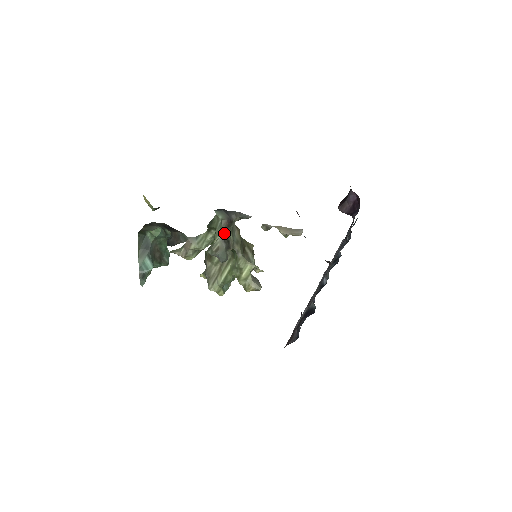
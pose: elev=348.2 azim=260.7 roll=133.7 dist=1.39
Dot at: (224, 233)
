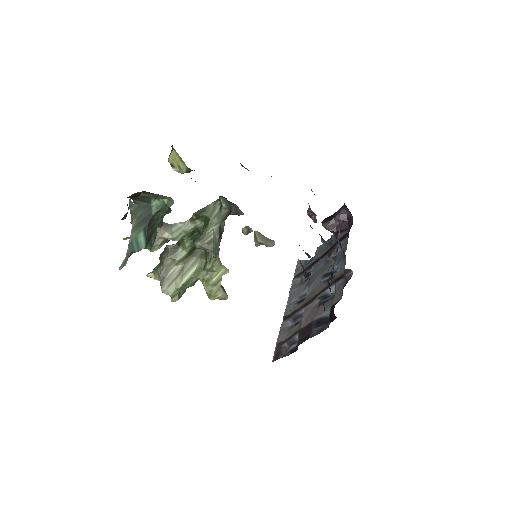
Dot at: (220, 224)
